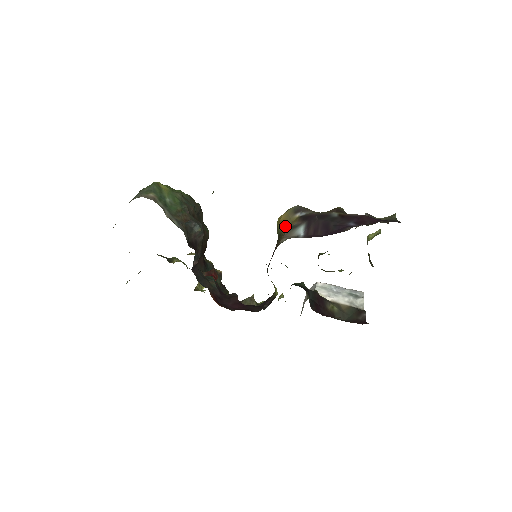
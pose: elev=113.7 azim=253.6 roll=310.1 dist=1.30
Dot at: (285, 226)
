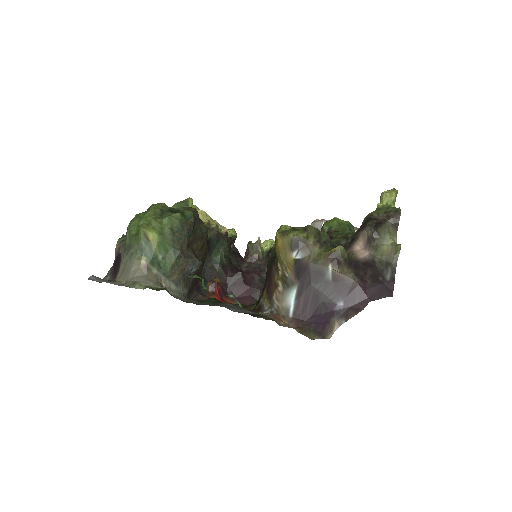
Dot at: (281, 260)
